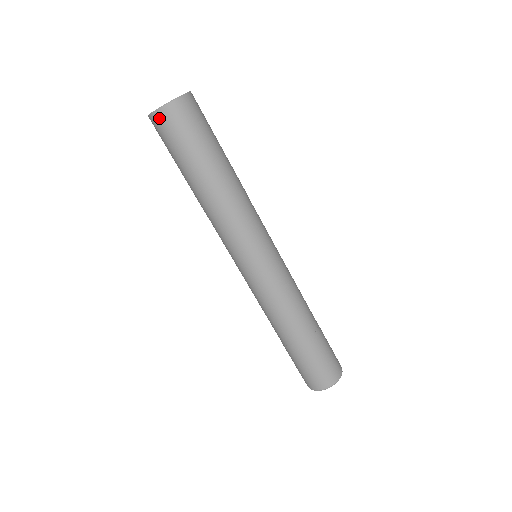
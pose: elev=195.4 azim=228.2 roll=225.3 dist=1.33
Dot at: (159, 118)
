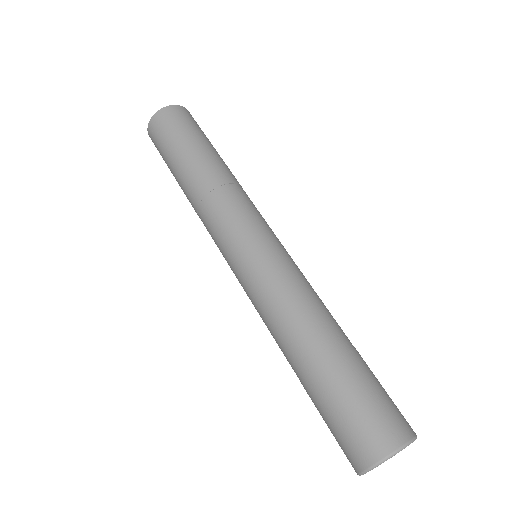
Dot at: (150, 131)
